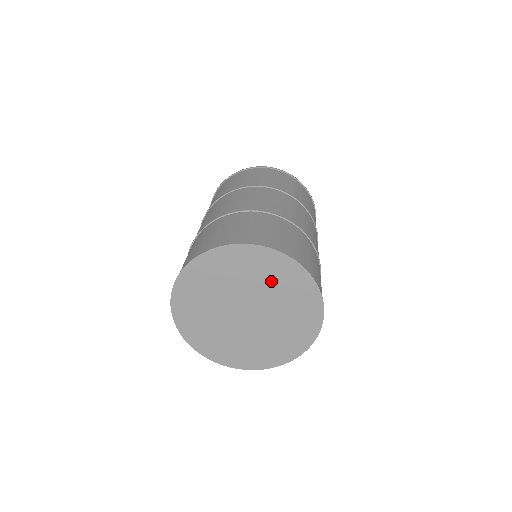
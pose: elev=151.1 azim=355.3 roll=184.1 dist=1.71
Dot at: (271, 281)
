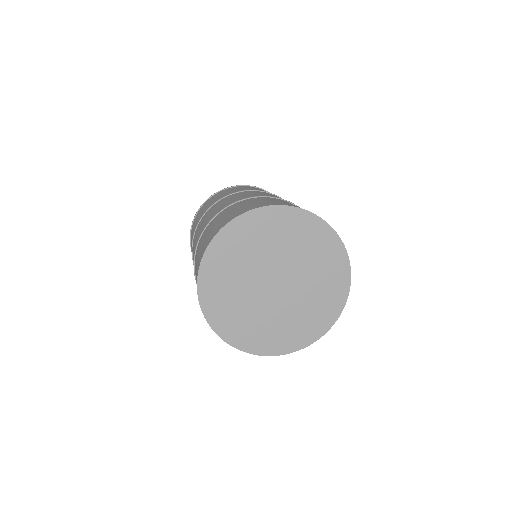
Dot at: (315, 260)
